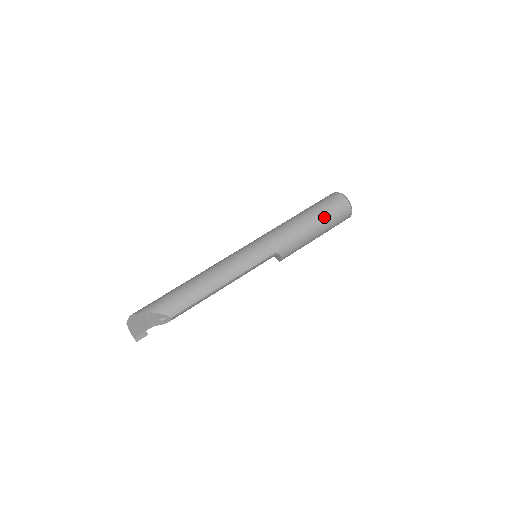
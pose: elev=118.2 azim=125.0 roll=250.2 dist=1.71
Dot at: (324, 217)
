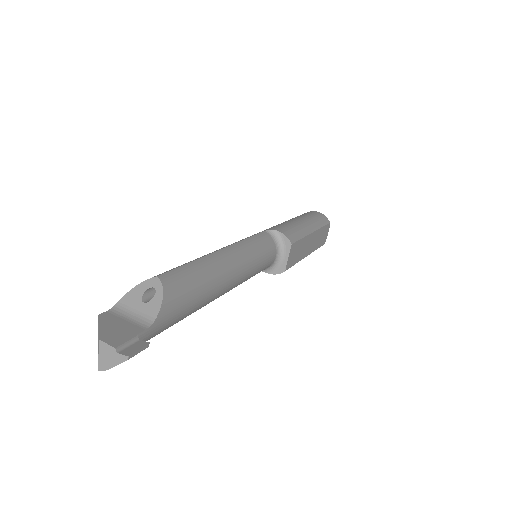
Dot at: occluded
